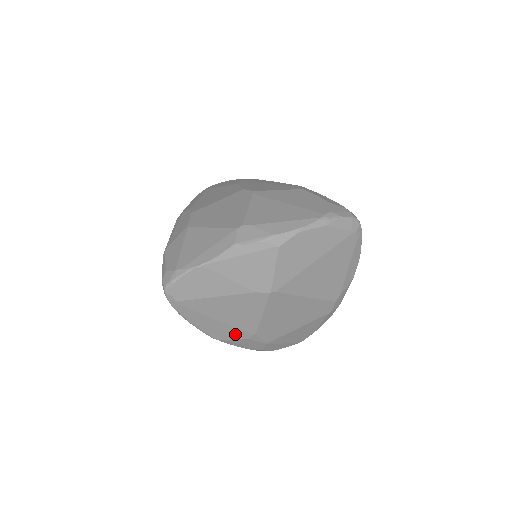
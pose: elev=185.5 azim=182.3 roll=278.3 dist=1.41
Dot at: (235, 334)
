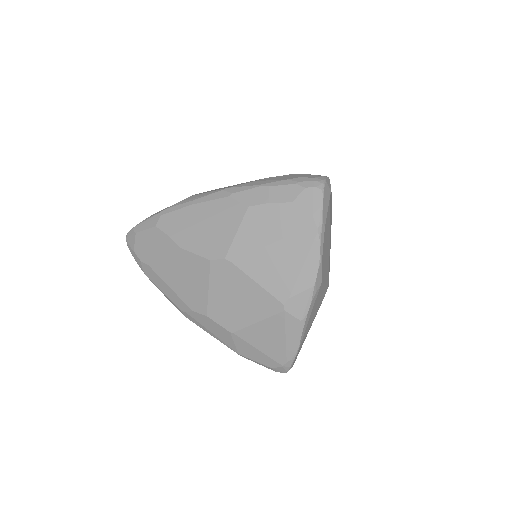
Dot at: occluded
